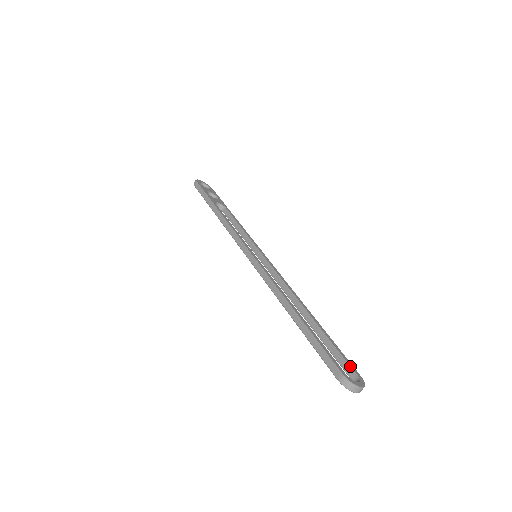
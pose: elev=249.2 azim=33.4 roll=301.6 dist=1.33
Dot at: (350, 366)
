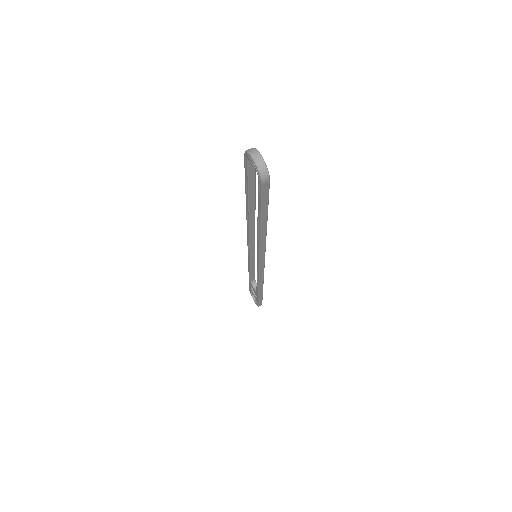
Dot at: occluded
